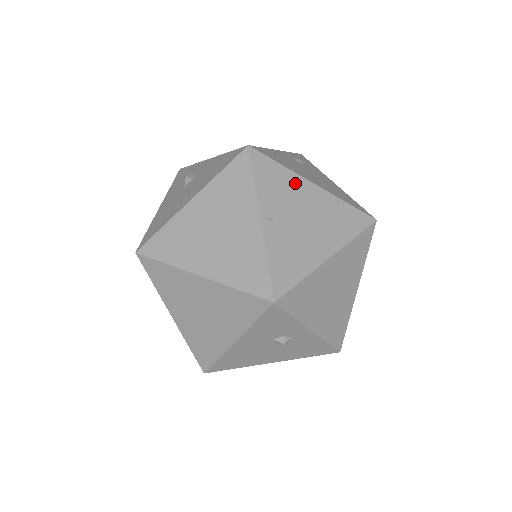
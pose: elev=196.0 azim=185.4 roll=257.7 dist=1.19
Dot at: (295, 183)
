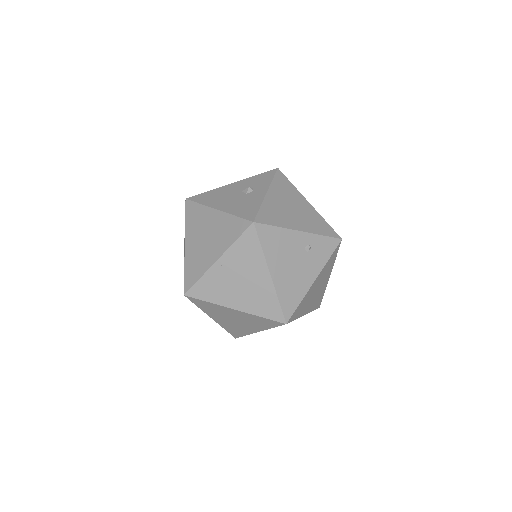
Dot at: (258, 263)
